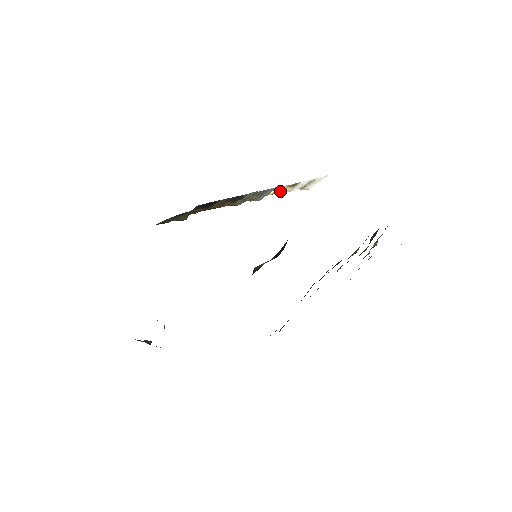
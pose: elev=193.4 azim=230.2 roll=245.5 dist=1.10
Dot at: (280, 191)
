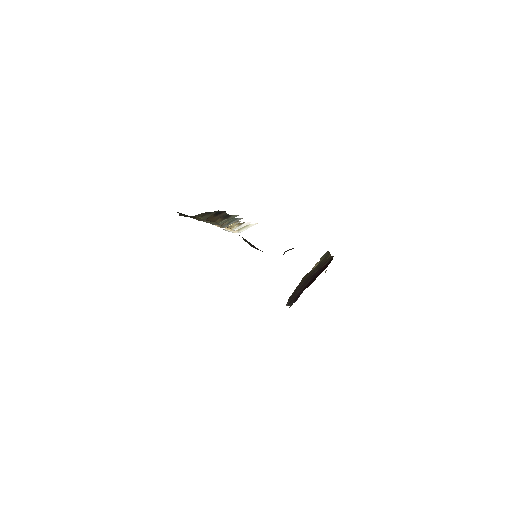
Dot at: (233, 226)
